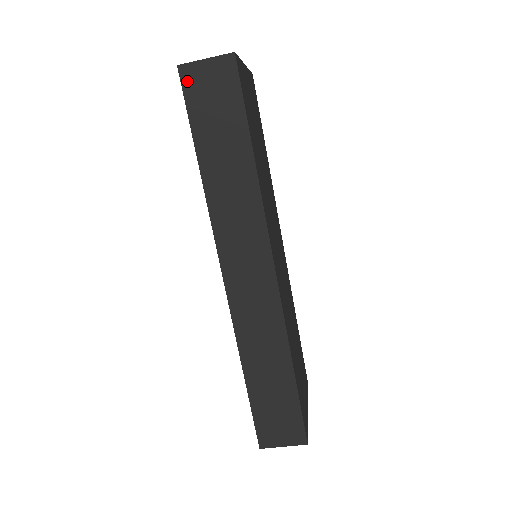
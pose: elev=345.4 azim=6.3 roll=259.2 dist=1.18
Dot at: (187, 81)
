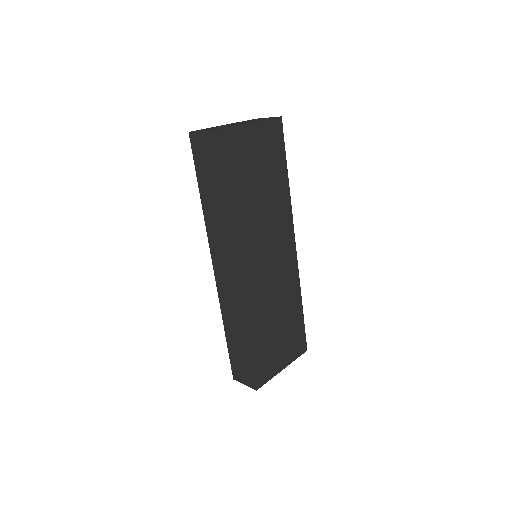
Dot at: (193, 143)
